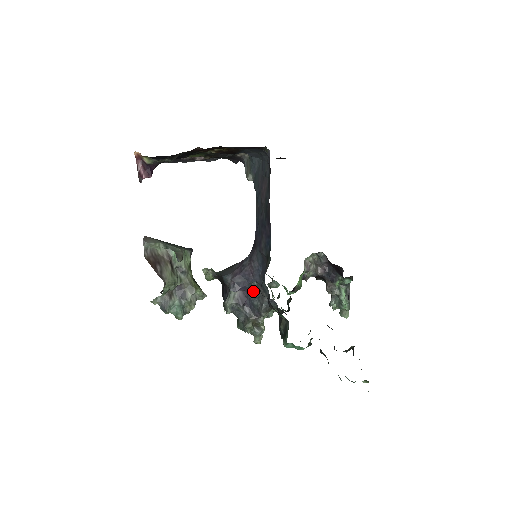
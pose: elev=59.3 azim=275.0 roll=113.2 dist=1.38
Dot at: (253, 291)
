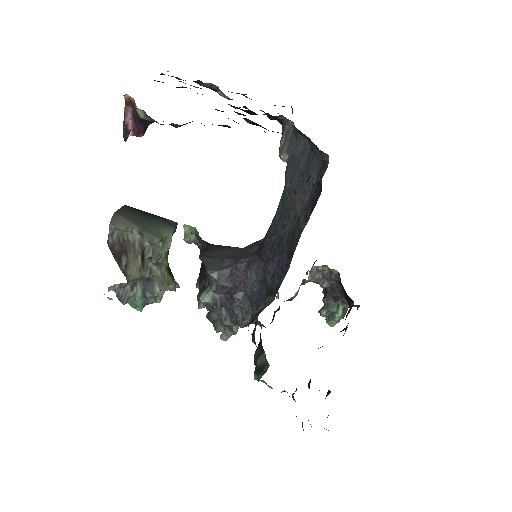
Dot at: (238, 298)
